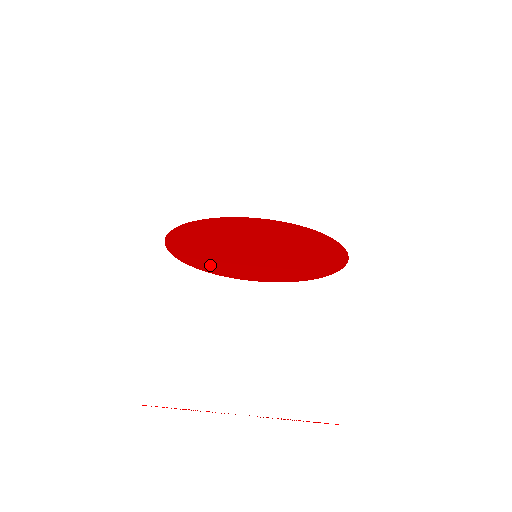
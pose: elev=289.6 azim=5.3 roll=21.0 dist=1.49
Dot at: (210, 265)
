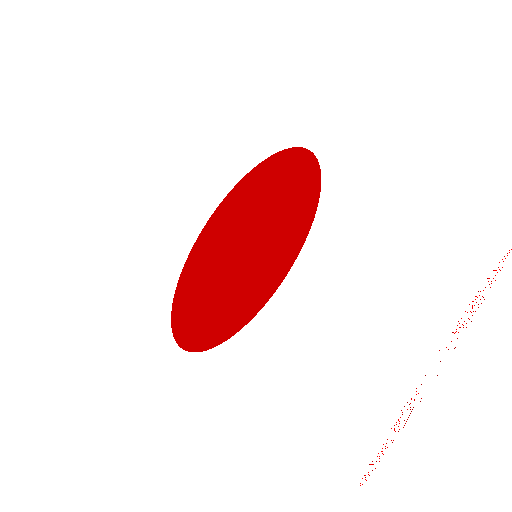
Dot at: (235, 319)
